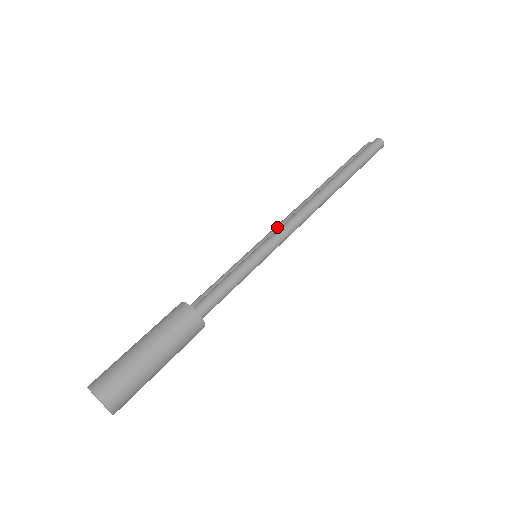
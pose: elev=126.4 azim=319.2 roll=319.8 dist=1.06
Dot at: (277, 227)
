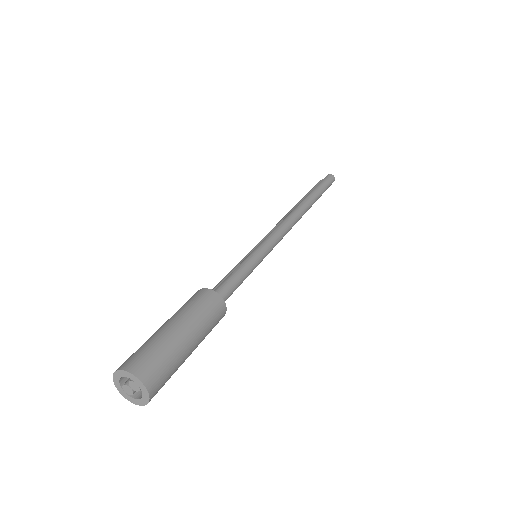
Dot at: (267, 235)
